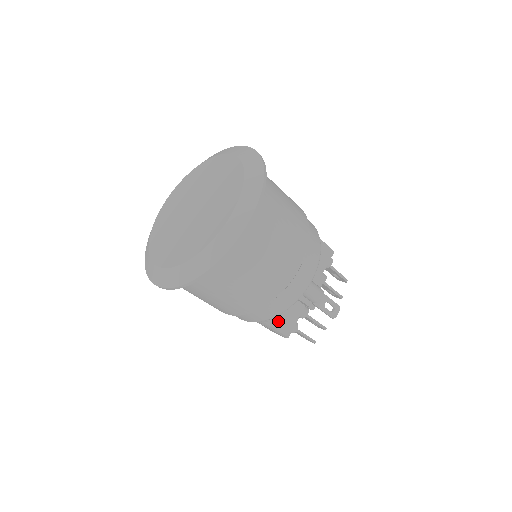
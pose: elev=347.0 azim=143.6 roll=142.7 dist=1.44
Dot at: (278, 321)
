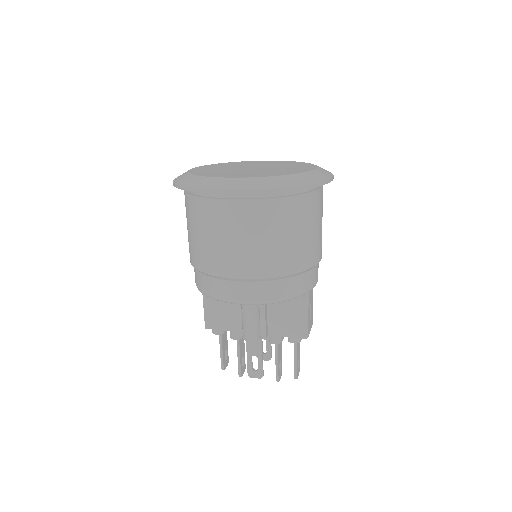
Dot at: (212, 308)
